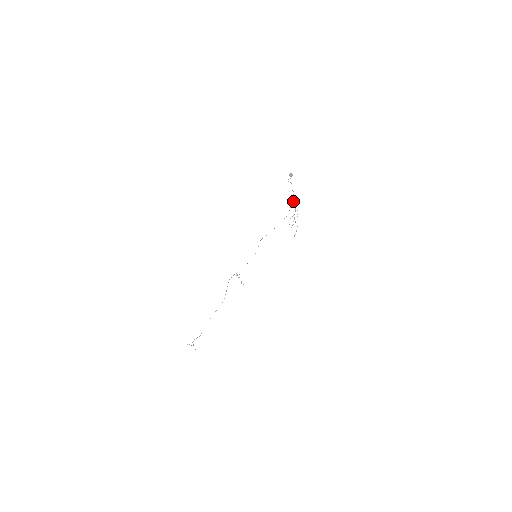
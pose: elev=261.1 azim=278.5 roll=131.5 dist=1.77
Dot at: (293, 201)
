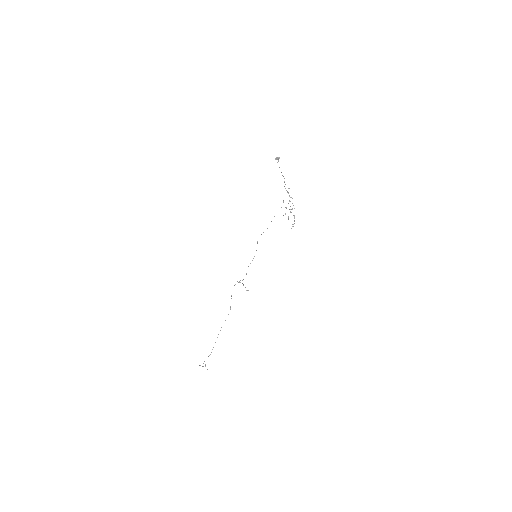
Dot at: (285, 188)
